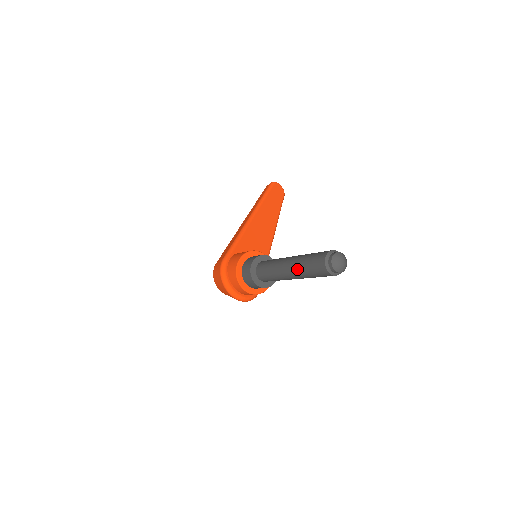
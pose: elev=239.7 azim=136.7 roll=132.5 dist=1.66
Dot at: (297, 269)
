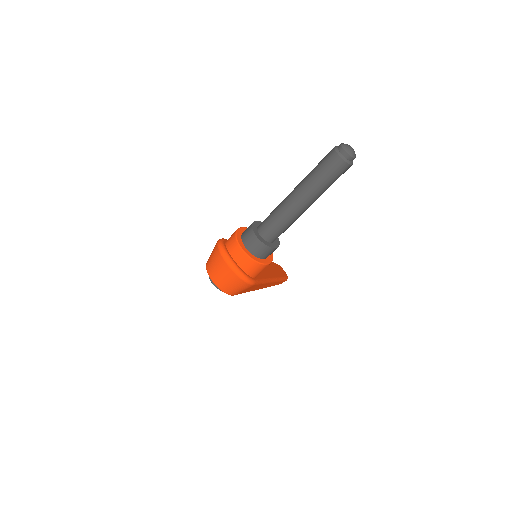
Dot at: (305, 180)
